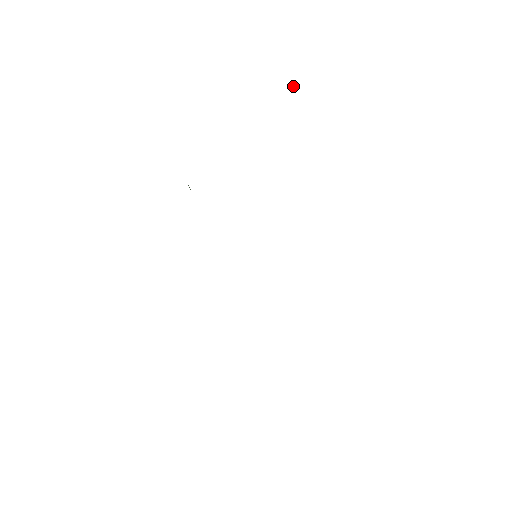
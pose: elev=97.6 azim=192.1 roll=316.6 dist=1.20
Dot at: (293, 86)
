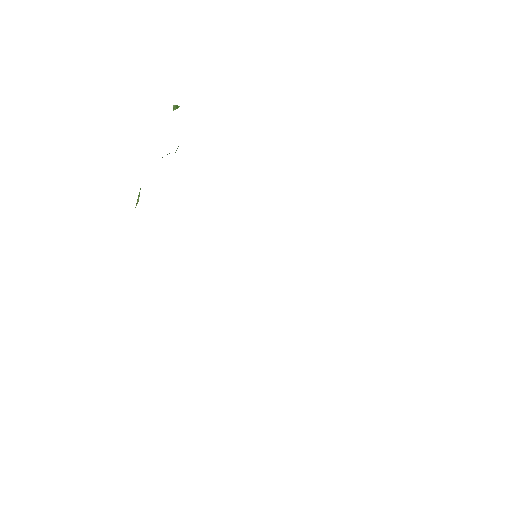
Dot at: occluded
